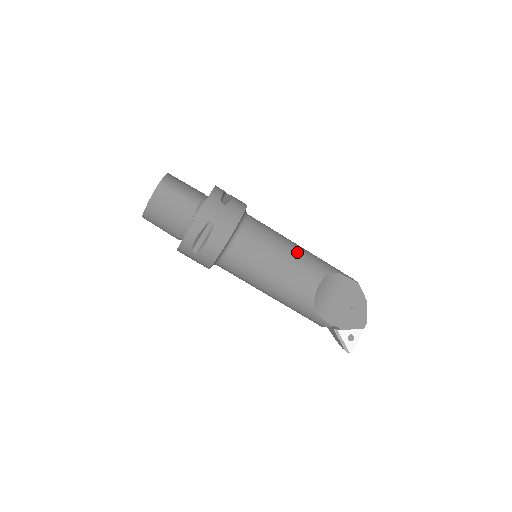
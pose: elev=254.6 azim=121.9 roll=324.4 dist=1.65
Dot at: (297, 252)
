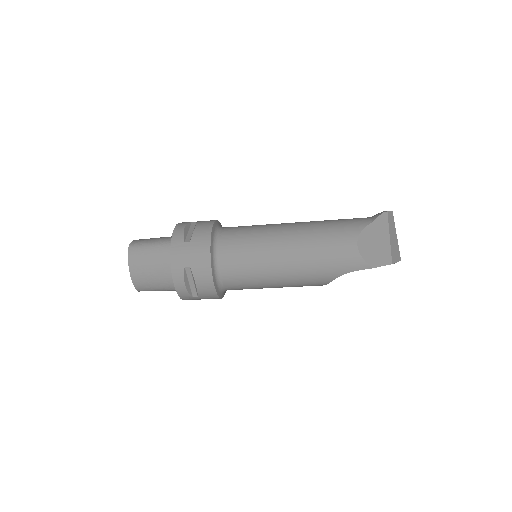
Dot at: (288, 283)
